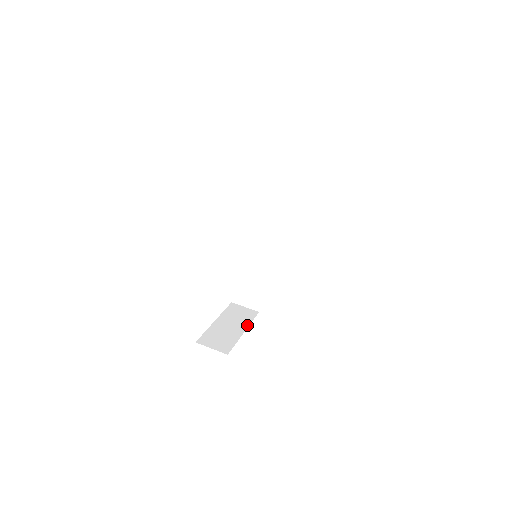
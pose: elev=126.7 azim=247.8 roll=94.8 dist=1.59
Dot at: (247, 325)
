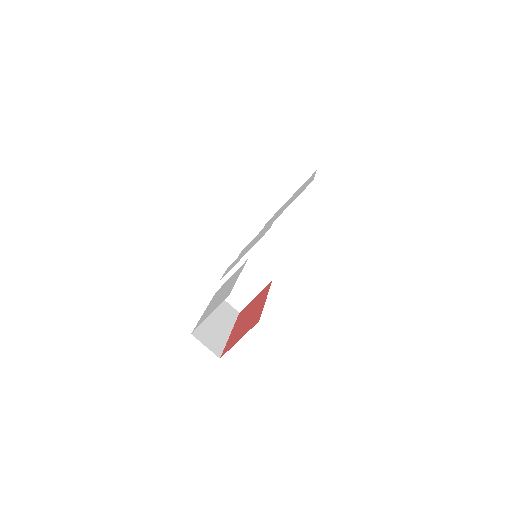
Dot at: (232, 326)
